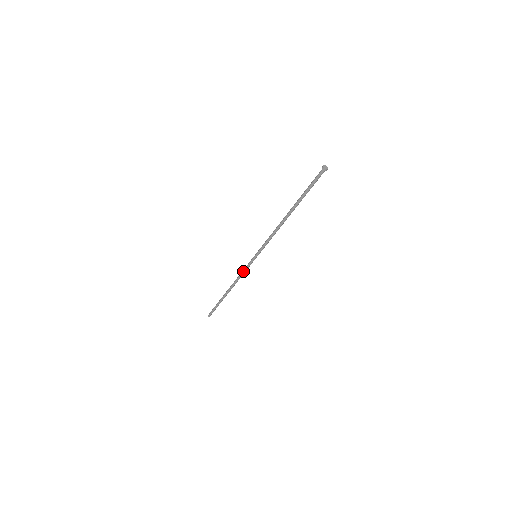
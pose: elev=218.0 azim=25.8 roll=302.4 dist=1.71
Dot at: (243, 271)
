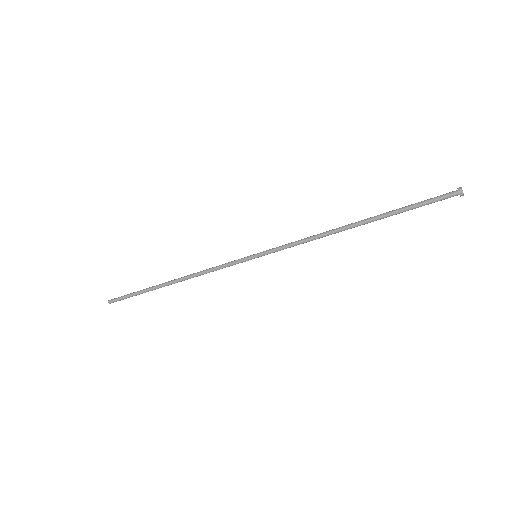
Dot at: (220, 268)
